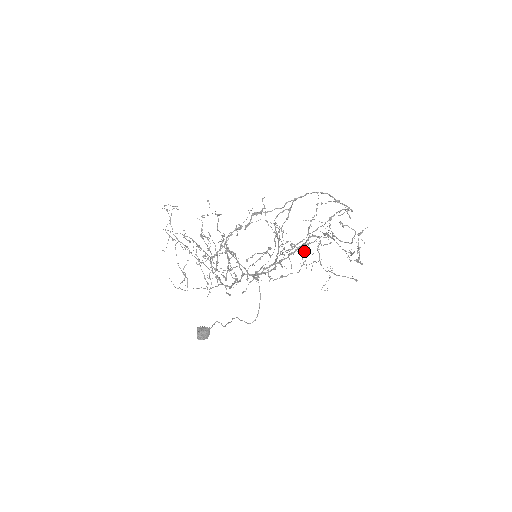
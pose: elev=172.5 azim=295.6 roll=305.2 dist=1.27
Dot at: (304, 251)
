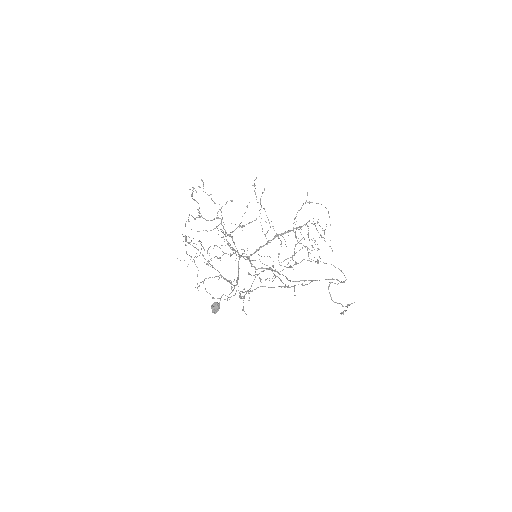
Dot at: (296, 262)
